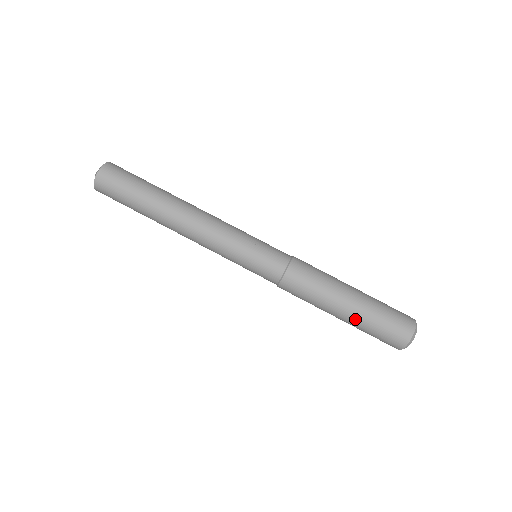
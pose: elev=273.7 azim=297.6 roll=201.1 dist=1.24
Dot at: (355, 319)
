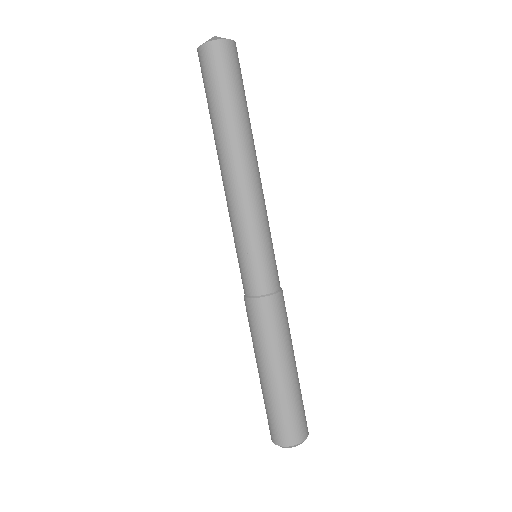
Dot at: (274, 388)
